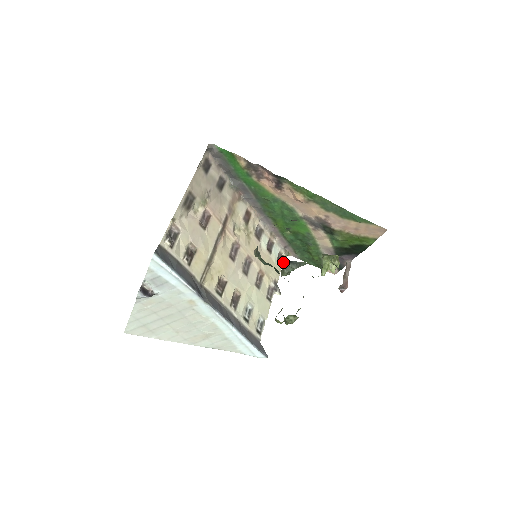
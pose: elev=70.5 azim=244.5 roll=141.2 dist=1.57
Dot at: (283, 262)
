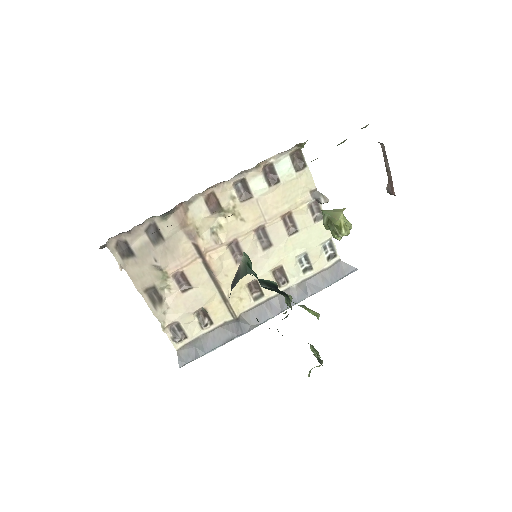
Dot at: occluded
